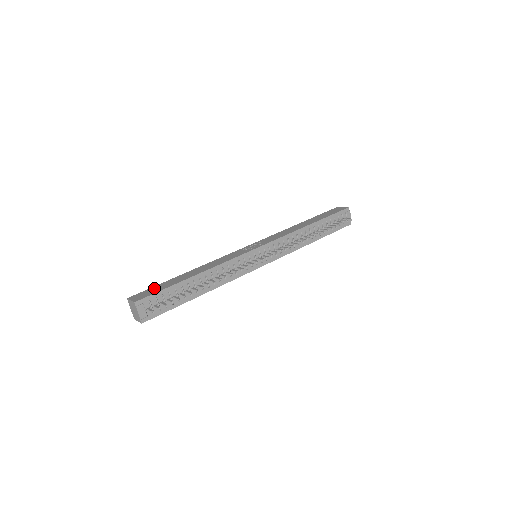
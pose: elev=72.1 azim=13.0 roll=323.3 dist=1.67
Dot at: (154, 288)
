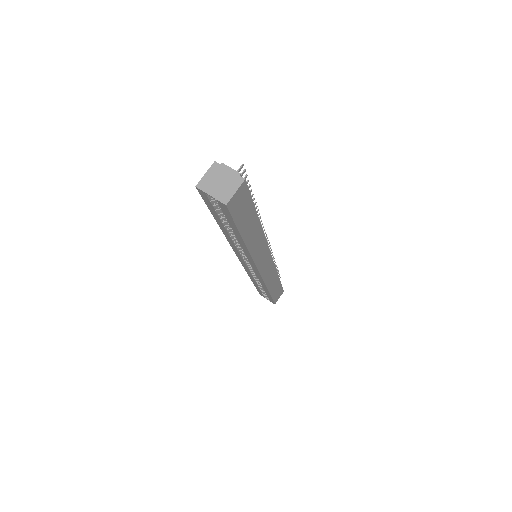
Dot at: occluded
